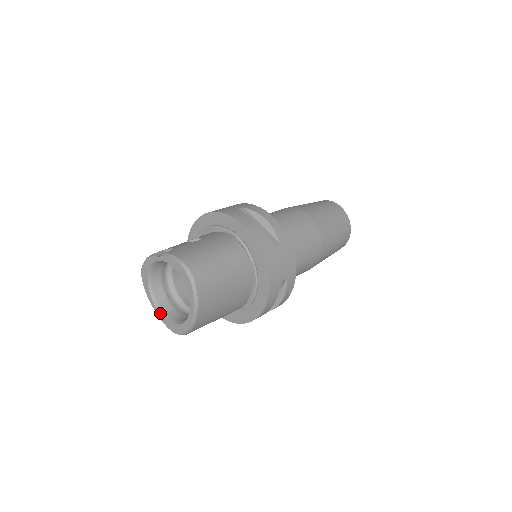
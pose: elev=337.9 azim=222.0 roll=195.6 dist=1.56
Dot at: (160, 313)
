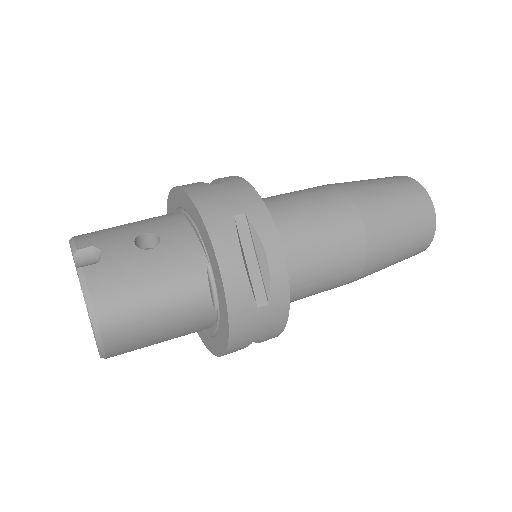
Dot at: occluded
